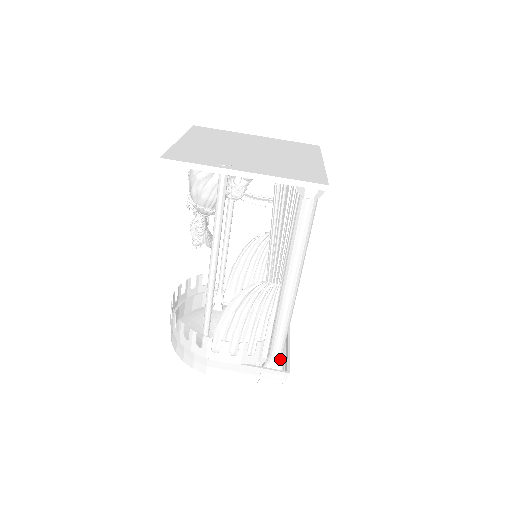
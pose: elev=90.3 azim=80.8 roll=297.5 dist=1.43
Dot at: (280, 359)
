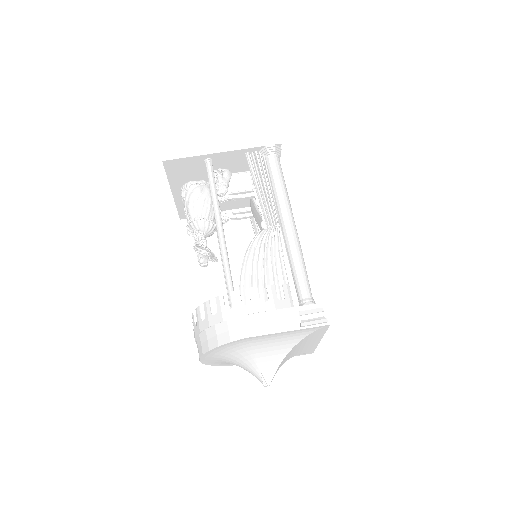
Dot at: (311, 298)
